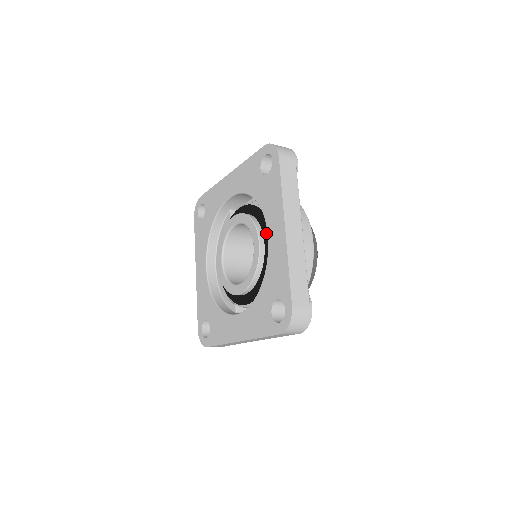
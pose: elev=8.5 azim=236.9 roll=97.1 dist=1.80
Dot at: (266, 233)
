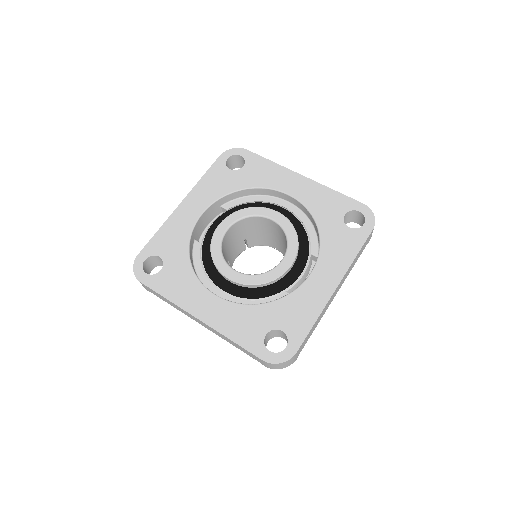
Dot at: occluded
